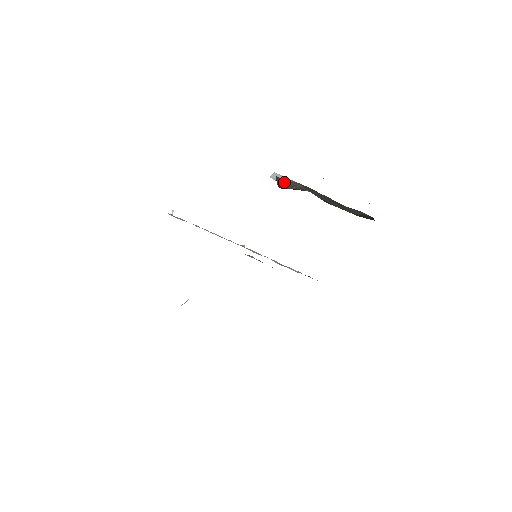
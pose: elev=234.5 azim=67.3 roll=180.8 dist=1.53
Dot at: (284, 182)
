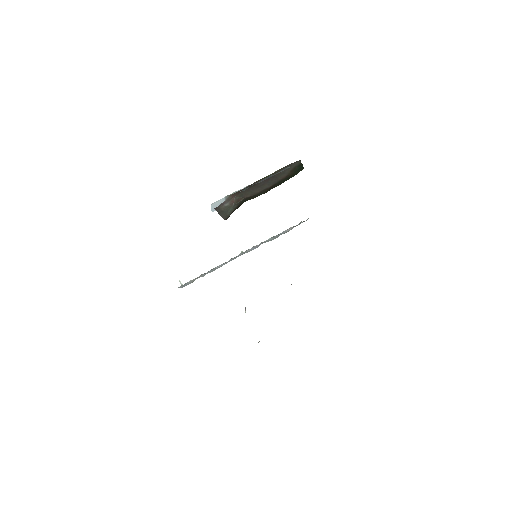
Dot at: (223, 208)
